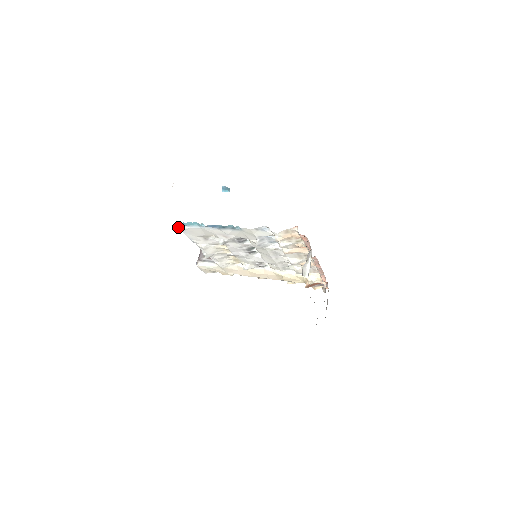
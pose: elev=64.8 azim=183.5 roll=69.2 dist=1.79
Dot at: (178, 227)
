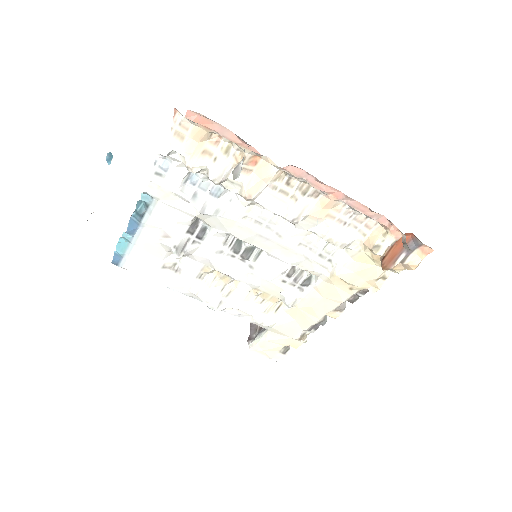
Dot at: (124, 268)
